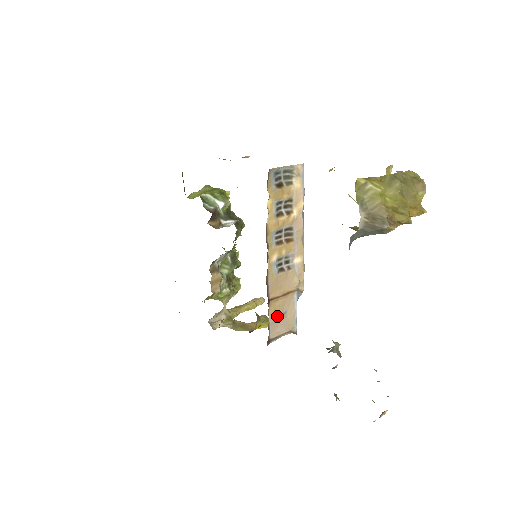
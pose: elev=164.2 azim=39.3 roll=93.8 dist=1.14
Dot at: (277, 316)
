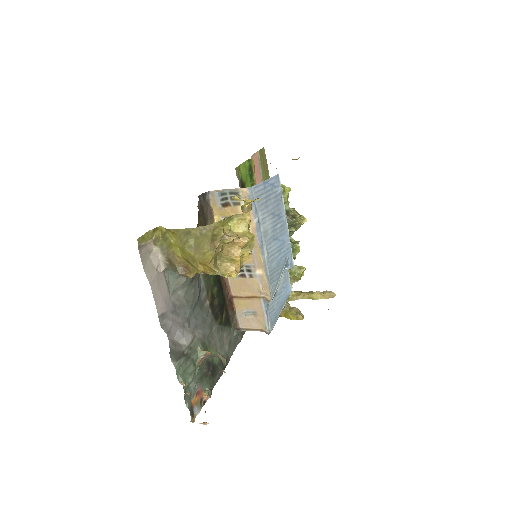
Dot at: (247, 312)
